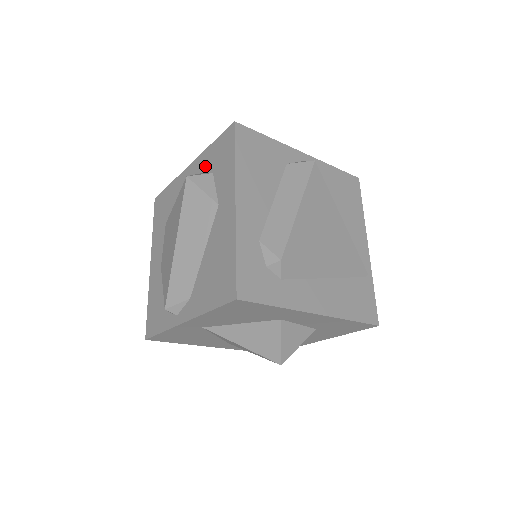
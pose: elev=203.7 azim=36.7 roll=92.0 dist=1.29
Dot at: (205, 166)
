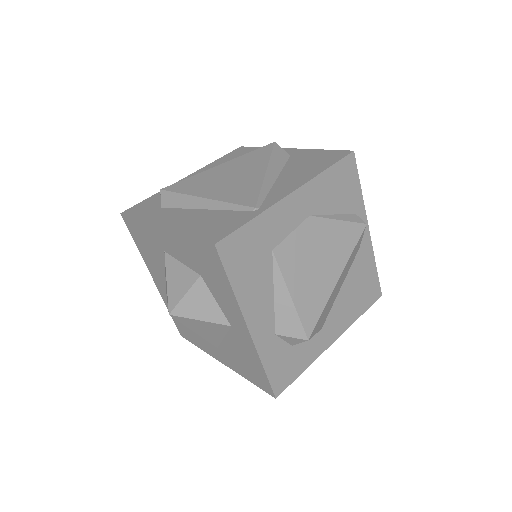
Dot at: occluded
